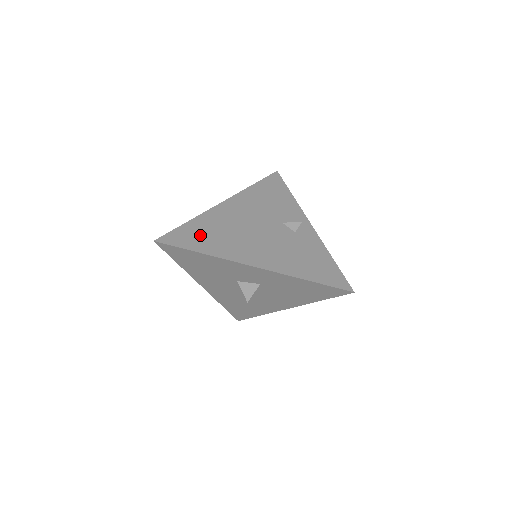
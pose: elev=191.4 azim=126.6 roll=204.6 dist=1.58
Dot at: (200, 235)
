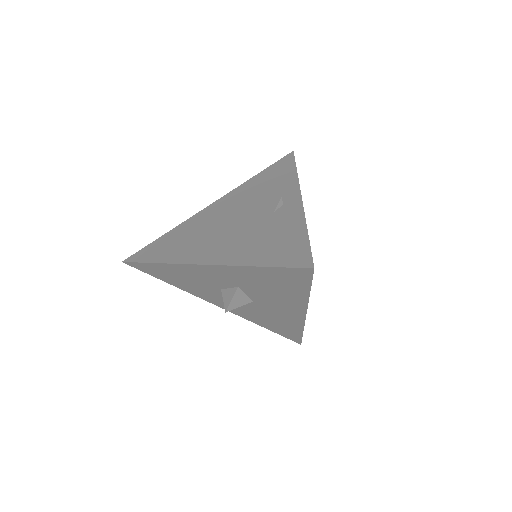
Dot at: (166, 245)
